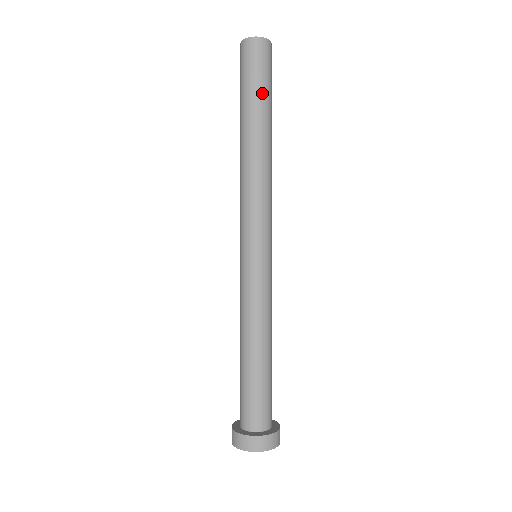
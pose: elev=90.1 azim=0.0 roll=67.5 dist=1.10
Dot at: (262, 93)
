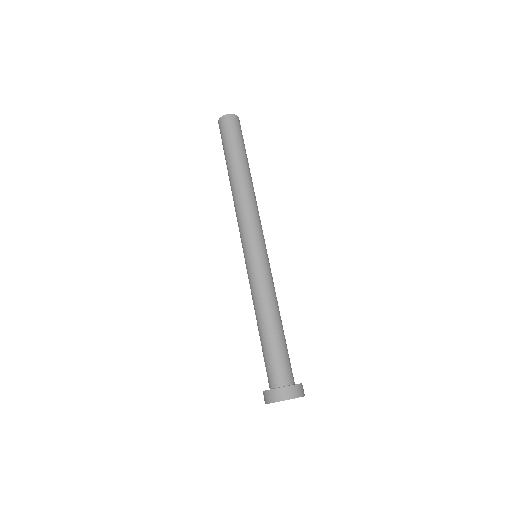
Dot at: (245, 150)
